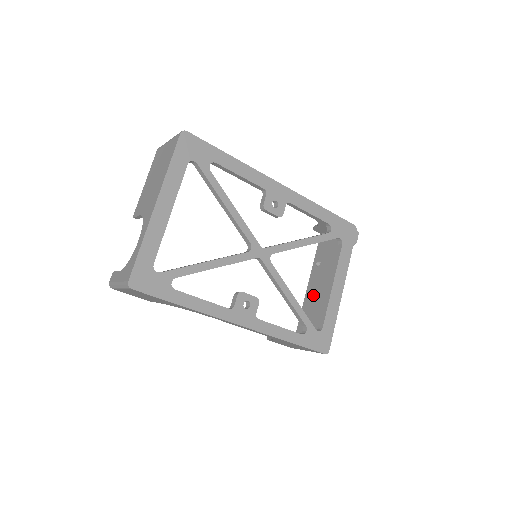
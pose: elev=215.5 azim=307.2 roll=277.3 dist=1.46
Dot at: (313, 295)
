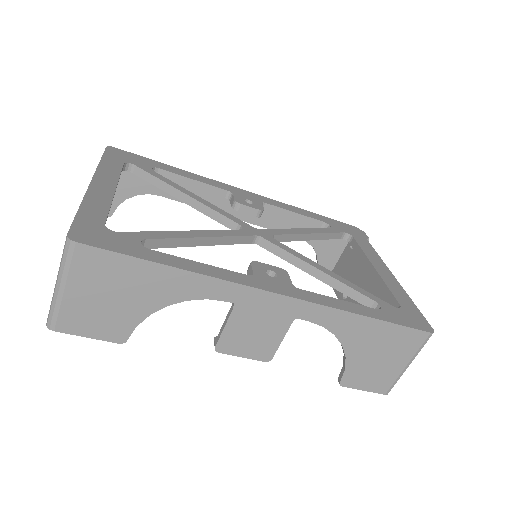
Dot at: occluded
